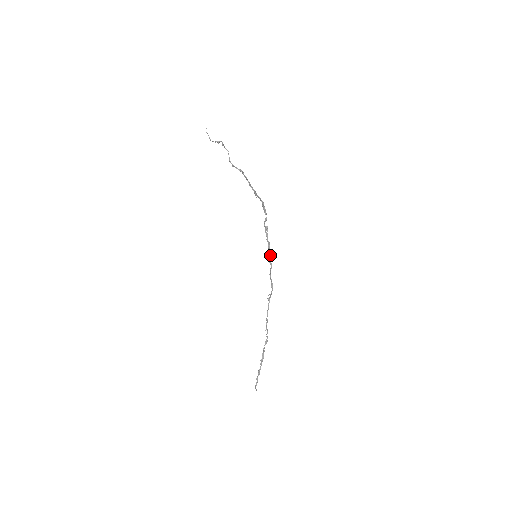
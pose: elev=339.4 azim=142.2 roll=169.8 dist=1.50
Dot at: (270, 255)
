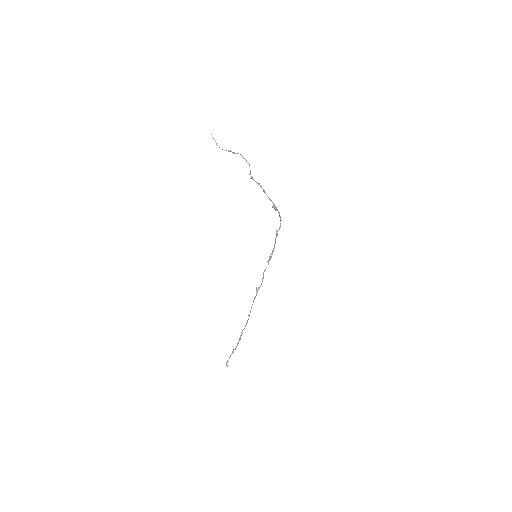
Dot at: (271, 256)
